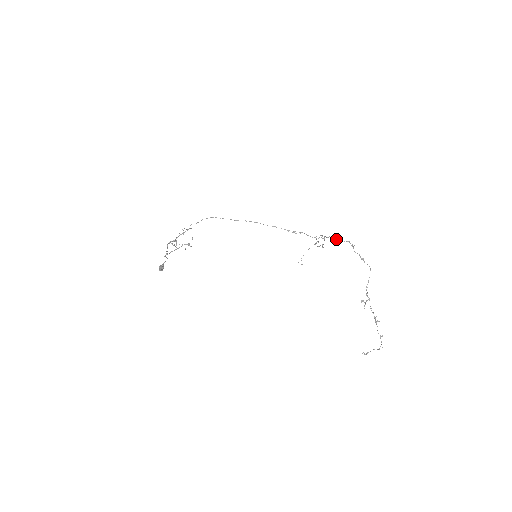
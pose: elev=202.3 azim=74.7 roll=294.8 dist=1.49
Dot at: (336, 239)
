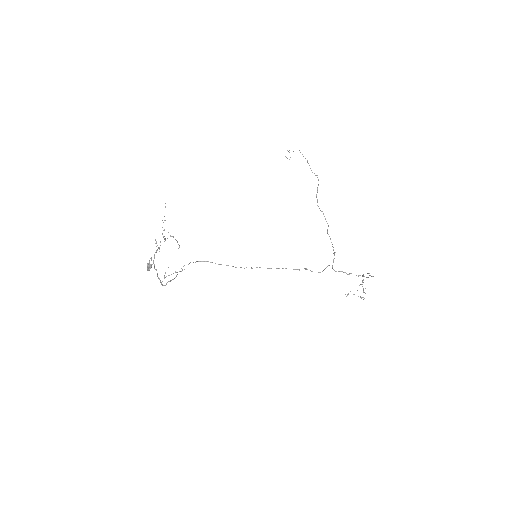
Dot at: occluded
